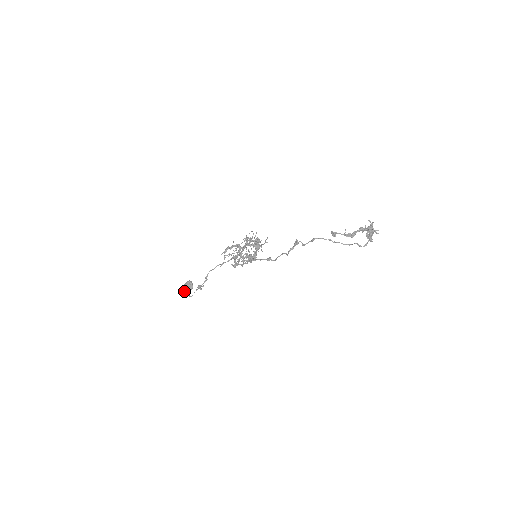
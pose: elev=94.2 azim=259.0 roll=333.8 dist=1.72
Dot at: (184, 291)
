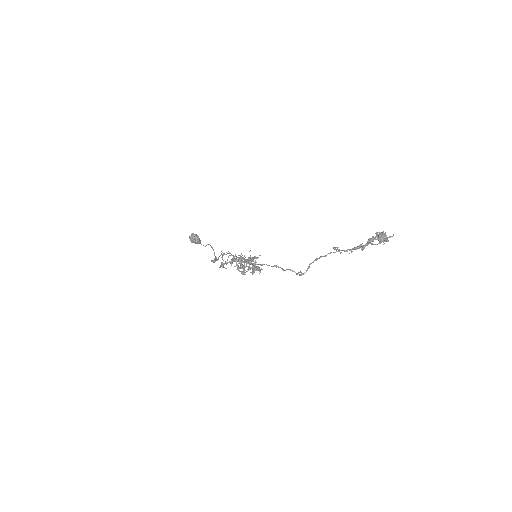
Dot at: occluded
